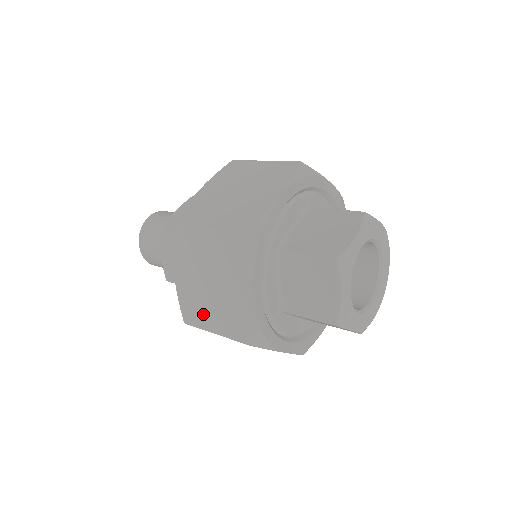
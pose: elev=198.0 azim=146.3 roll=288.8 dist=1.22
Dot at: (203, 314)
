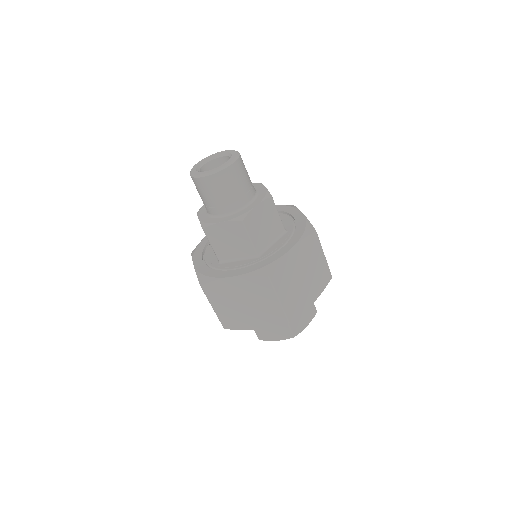
Dot at: (219, 300)
